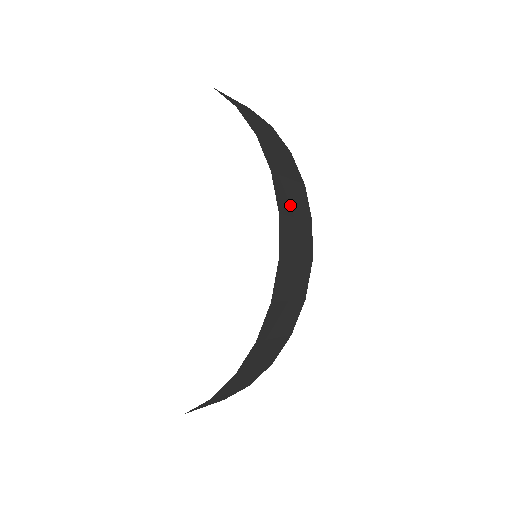
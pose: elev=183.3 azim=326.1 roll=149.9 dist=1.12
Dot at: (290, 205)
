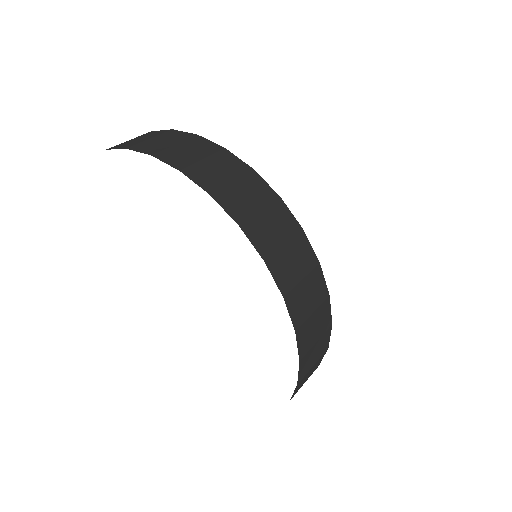
Dot at: (247, 206)
